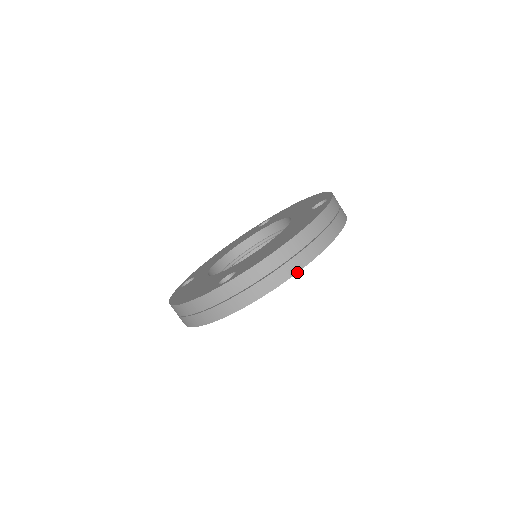
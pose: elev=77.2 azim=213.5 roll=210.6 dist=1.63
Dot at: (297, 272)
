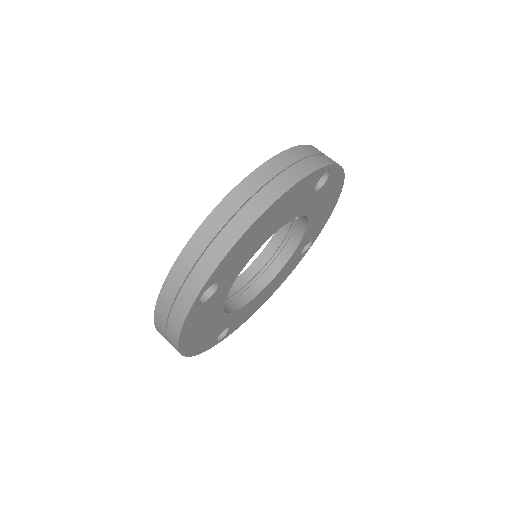
Dot at: (247, 228)
